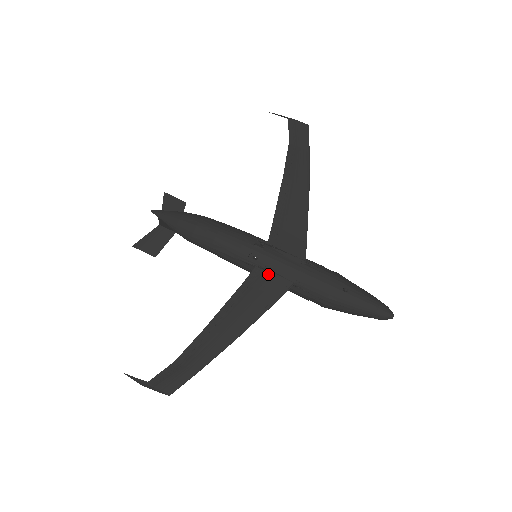
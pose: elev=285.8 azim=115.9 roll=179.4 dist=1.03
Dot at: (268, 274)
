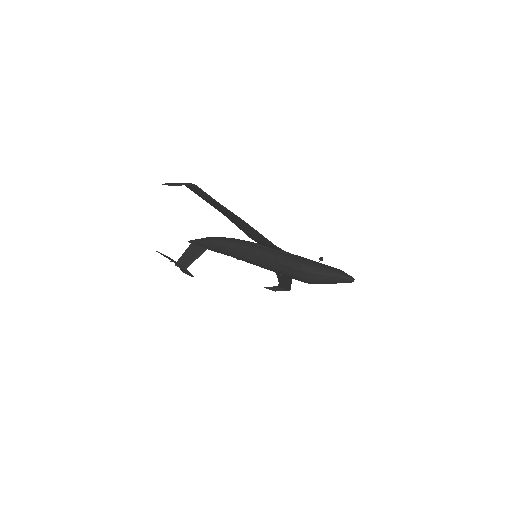
Dot at: occluded
